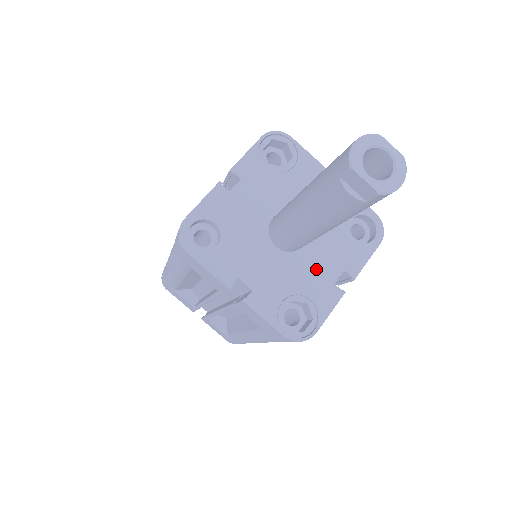
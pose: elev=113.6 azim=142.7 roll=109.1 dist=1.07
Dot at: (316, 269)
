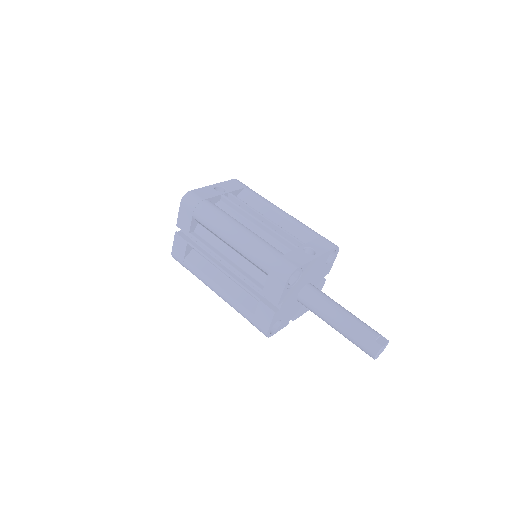
Dot at: occluded
